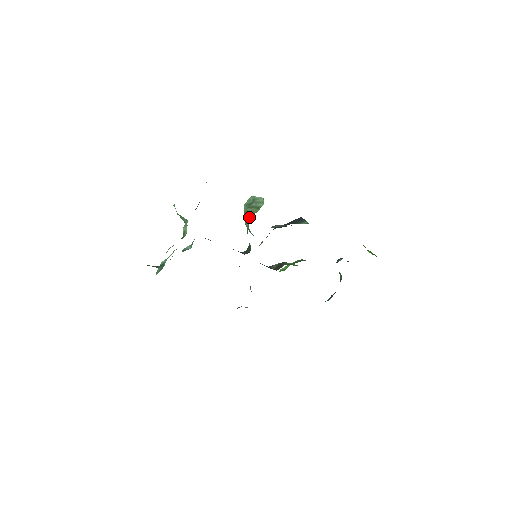
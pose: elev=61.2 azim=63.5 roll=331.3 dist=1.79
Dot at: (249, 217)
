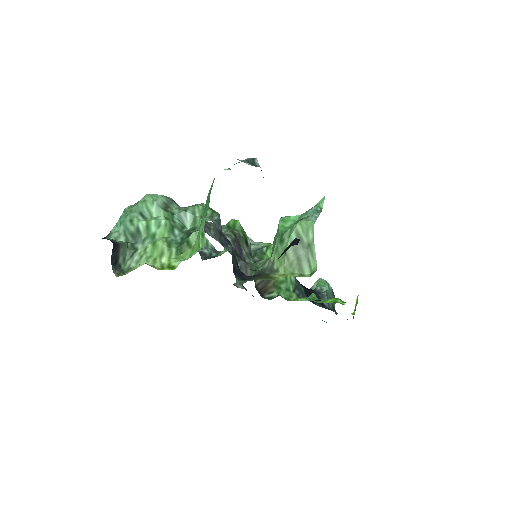
Dot at: (282, 264)
